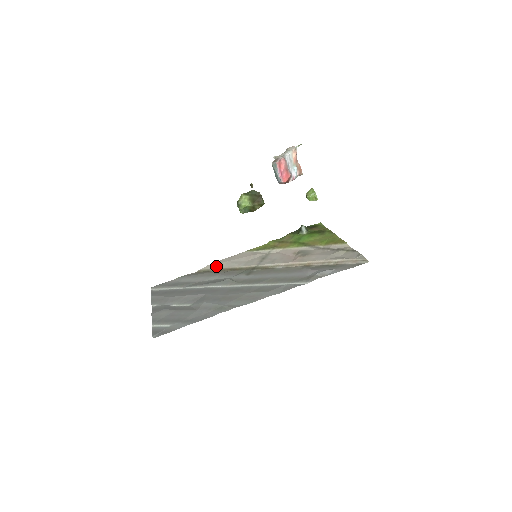
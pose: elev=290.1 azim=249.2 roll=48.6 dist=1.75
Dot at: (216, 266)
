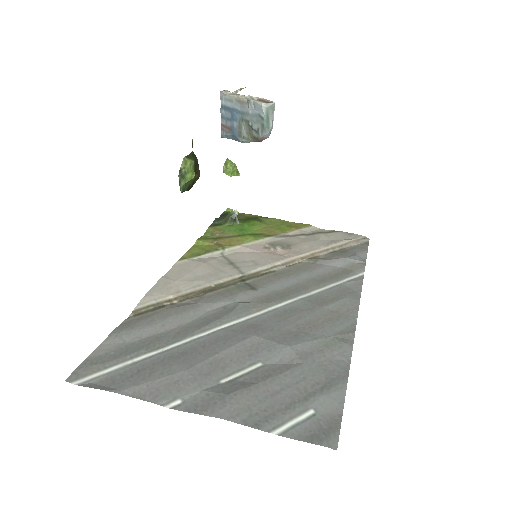
Dot at: (165, 294)
